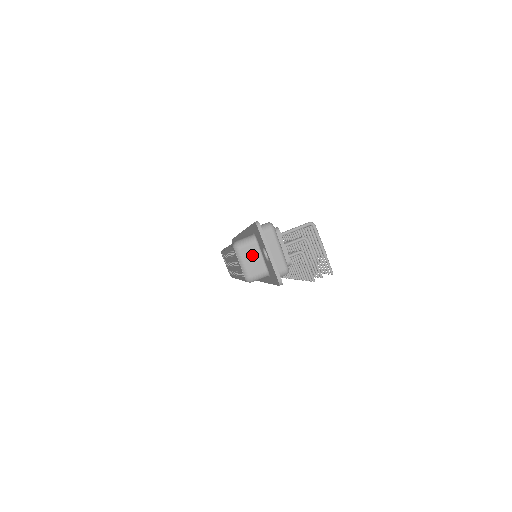
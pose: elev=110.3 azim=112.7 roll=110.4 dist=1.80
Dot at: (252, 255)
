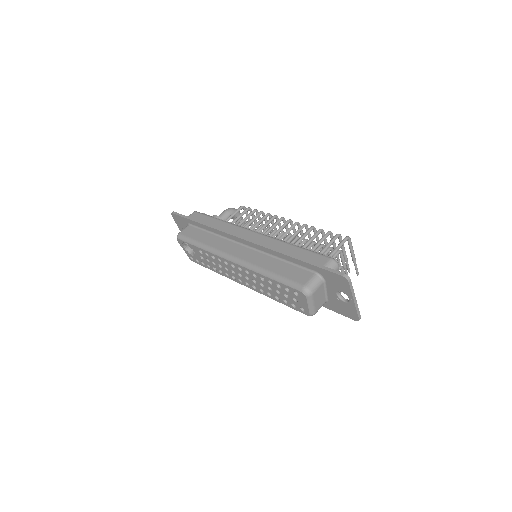
Dot at: (319, 294)
